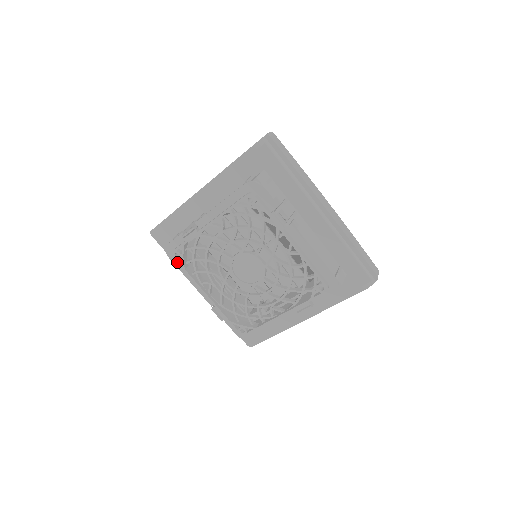
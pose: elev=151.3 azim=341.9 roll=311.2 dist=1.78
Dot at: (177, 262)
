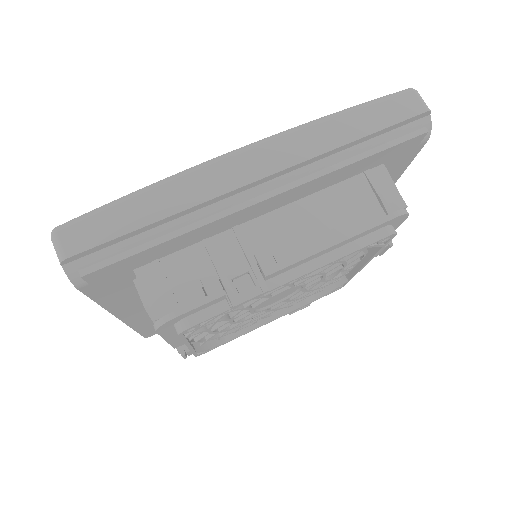
Dot at: occluded
